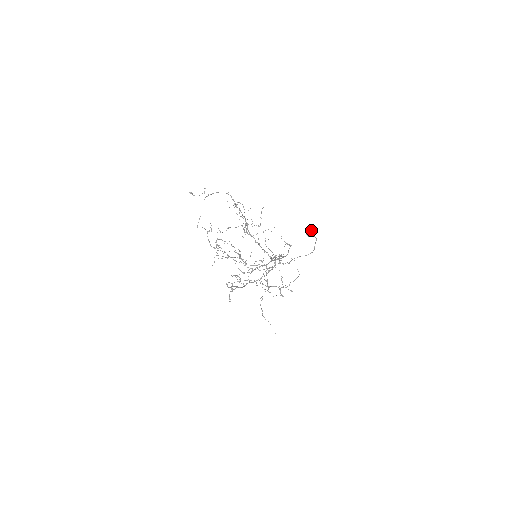
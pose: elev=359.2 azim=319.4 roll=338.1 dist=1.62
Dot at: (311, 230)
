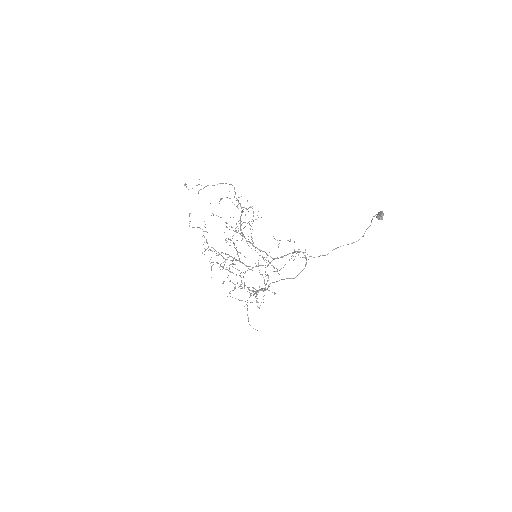
Dot at: (382, 213)
